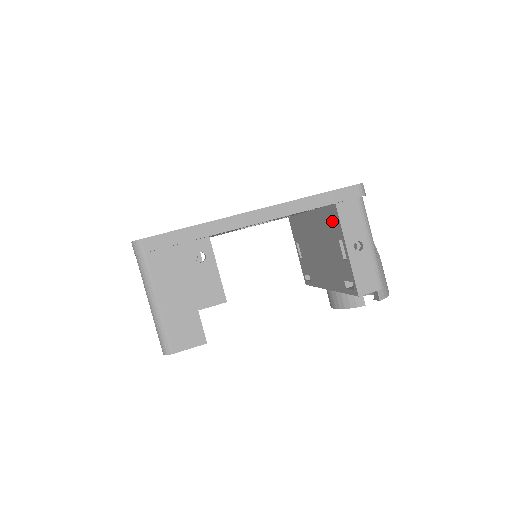
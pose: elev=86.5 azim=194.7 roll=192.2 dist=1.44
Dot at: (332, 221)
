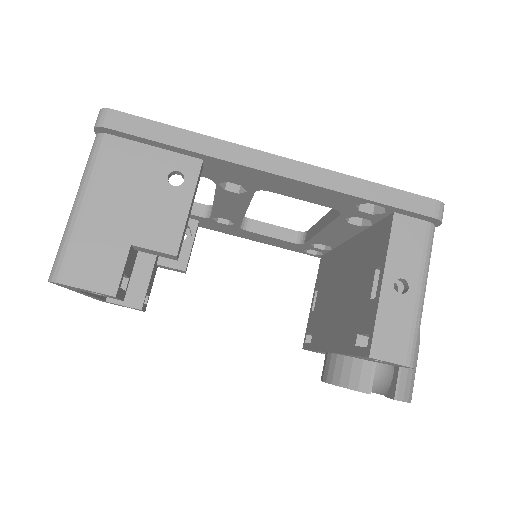
Dot at: (378, 241)
